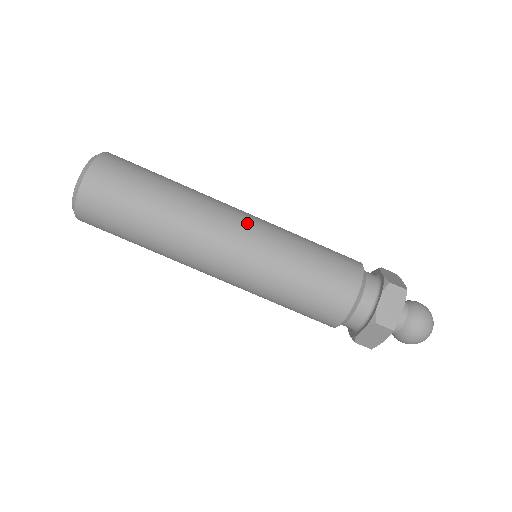
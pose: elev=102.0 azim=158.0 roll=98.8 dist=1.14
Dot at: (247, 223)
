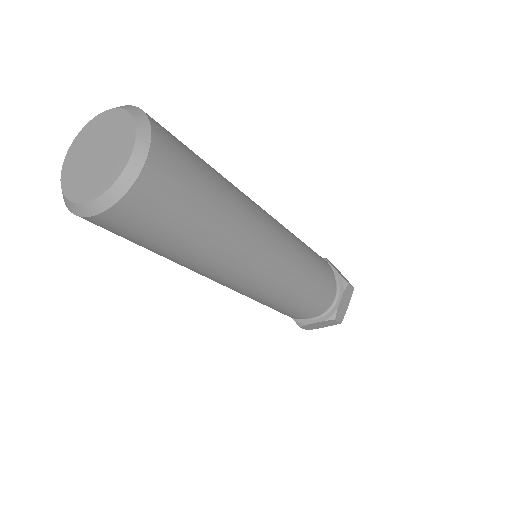
Dot at: occluded
